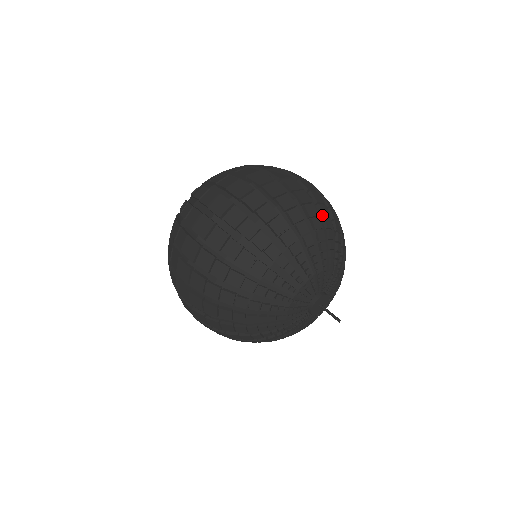
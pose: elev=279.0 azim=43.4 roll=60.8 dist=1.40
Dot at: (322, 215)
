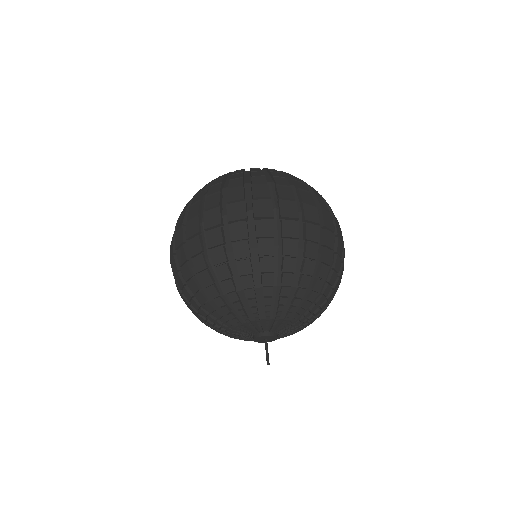
Dot at: (317, 275)
